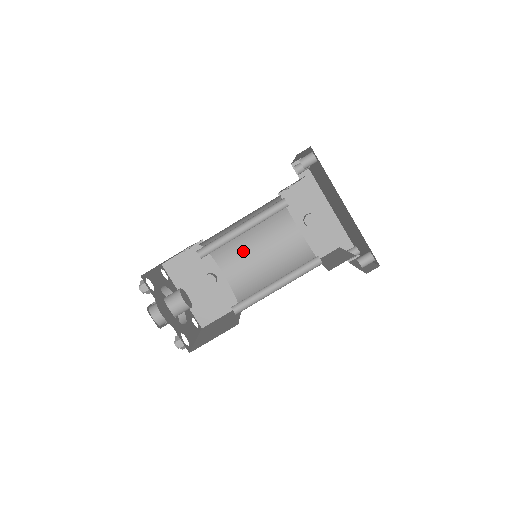
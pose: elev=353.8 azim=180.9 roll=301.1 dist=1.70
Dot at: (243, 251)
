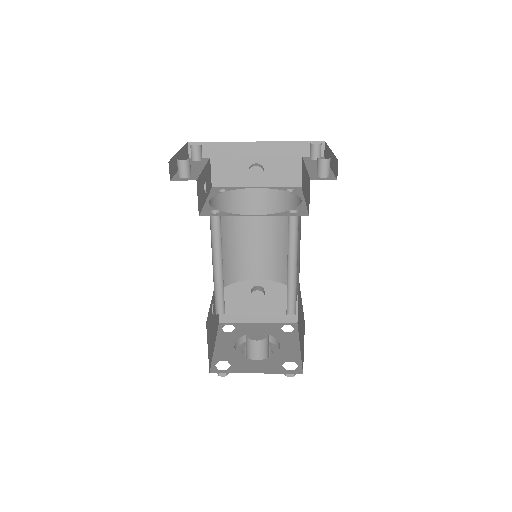
Dot at: (248, 251)
